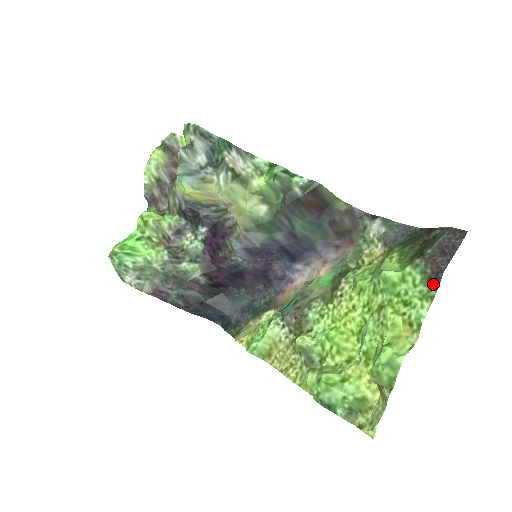
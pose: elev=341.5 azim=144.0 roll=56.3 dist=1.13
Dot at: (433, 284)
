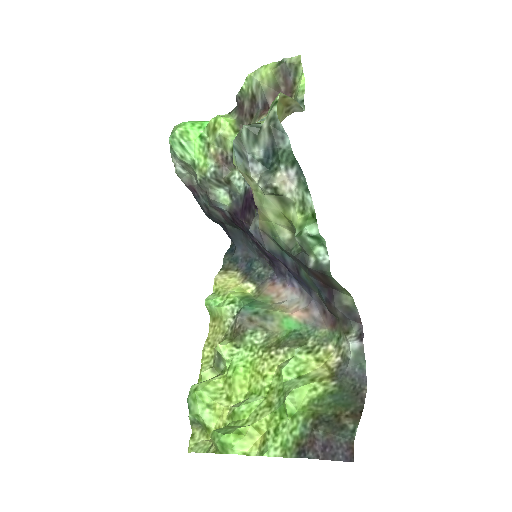
Dot at: (295, 451)
